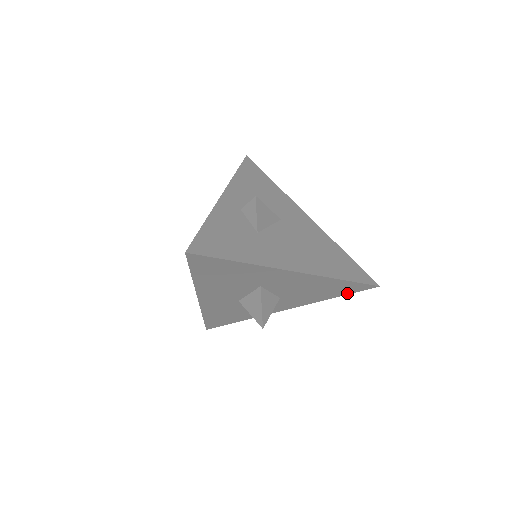
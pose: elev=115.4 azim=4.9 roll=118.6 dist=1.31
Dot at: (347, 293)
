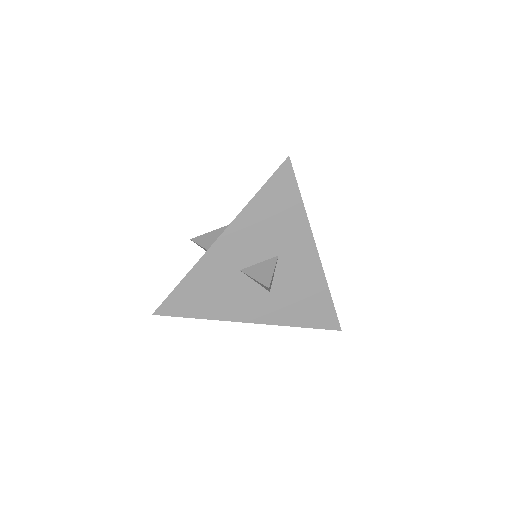
Dot at: (315, 325)
